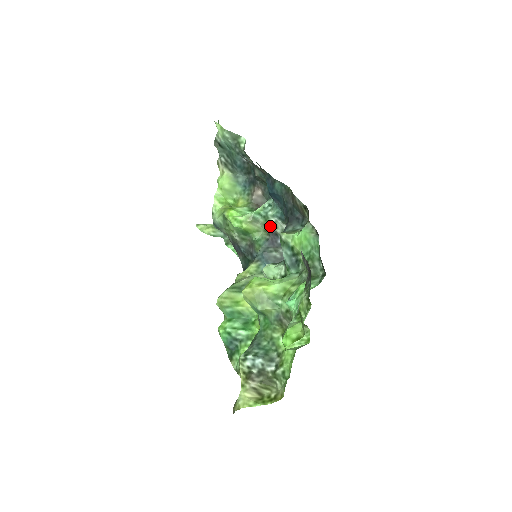
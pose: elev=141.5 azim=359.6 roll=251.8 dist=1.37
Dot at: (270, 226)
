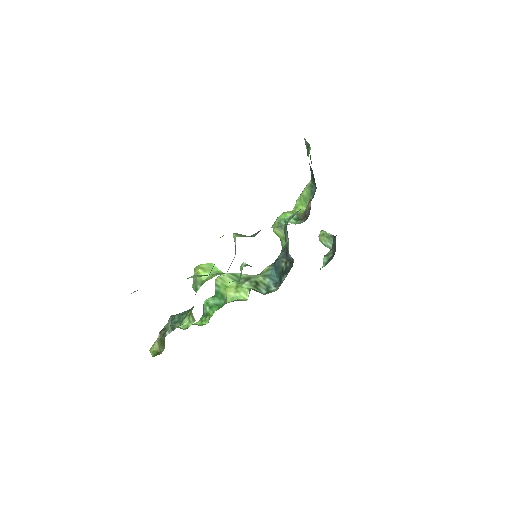
Dot at: (285, 236)
